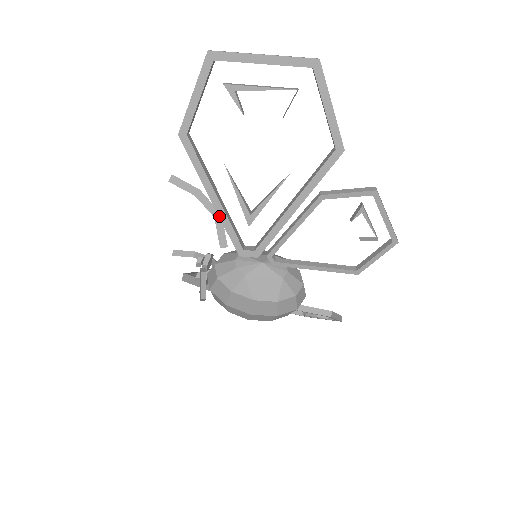
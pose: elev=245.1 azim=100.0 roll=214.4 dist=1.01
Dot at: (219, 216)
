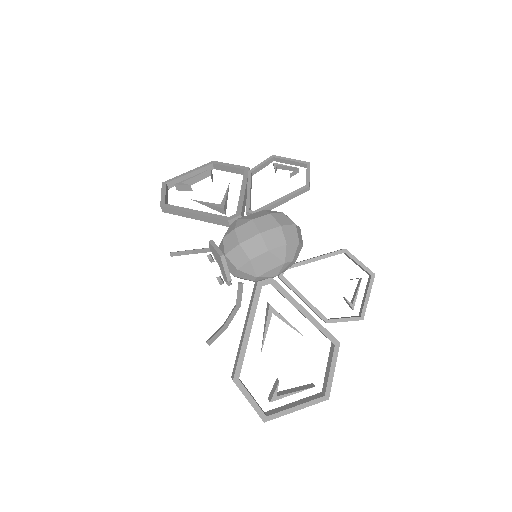
Dot at: (202, 215)
